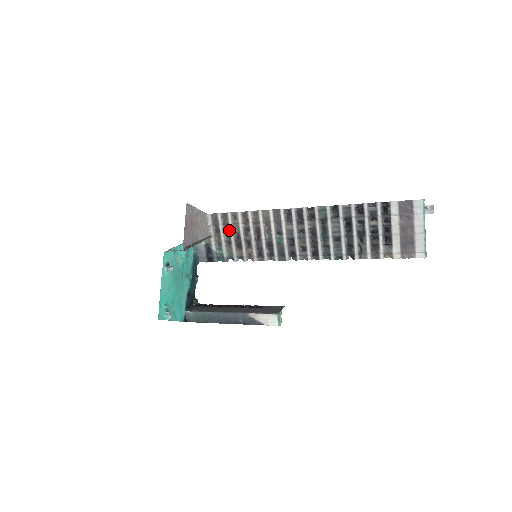
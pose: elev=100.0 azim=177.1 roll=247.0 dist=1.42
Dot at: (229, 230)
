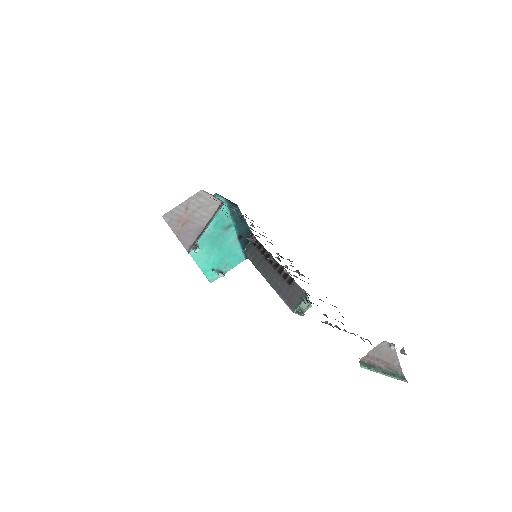
Dot at: occluded
